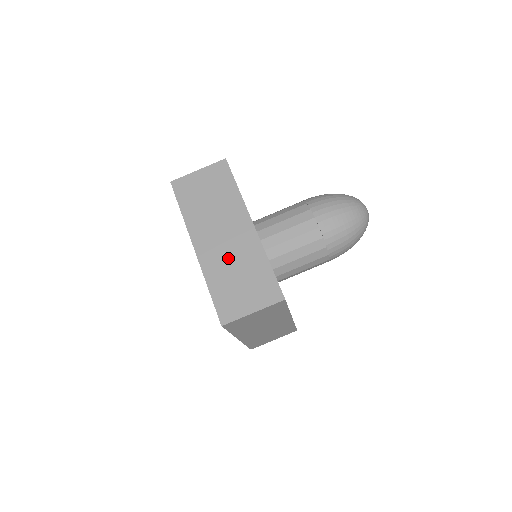
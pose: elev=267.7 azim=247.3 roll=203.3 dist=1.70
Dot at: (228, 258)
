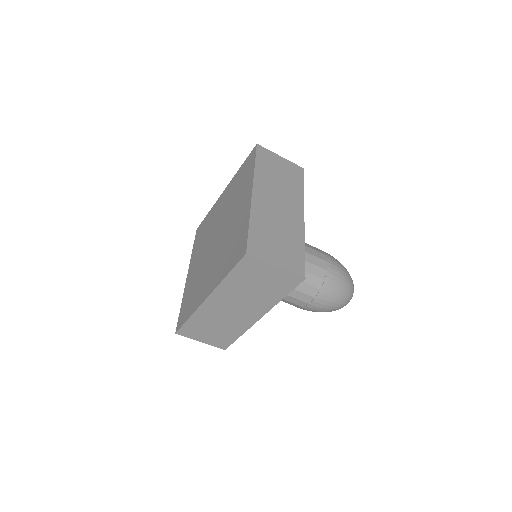
Dot at: (275, 219)
